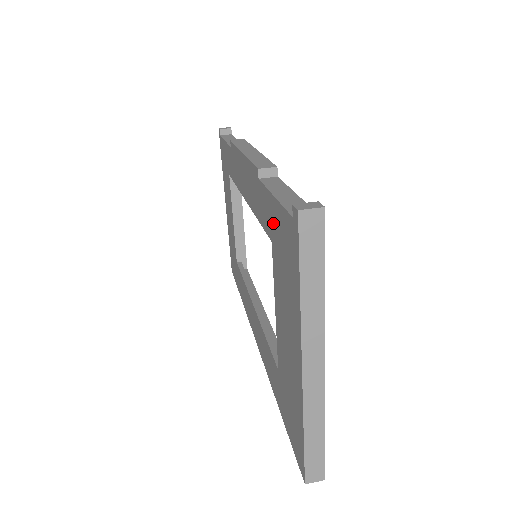
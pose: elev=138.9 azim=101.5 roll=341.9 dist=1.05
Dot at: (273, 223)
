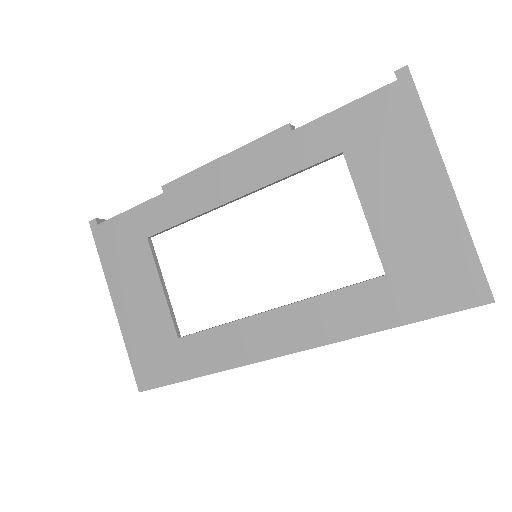
Dot at: (346, 130)
